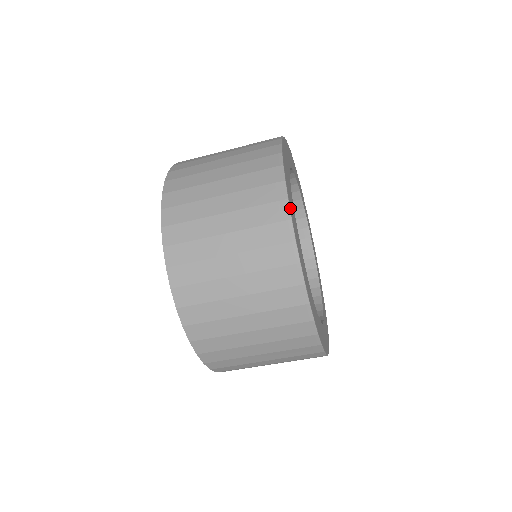
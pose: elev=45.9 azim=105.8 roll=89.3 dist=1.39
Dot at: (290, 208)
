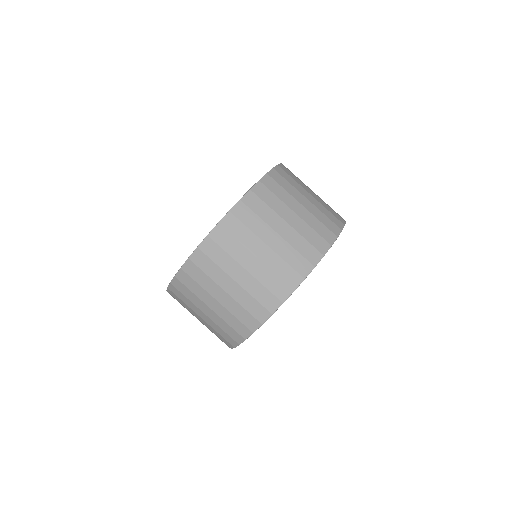
Dot at: (339, 234)
